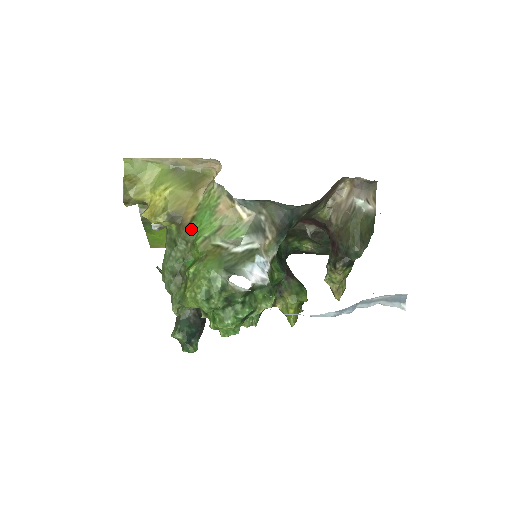
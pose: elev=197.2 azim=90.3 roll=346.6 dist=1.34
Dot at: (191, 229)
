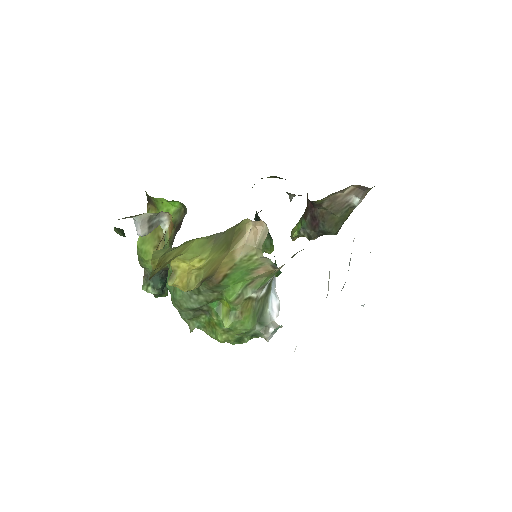
Dot at: (222, 285)
